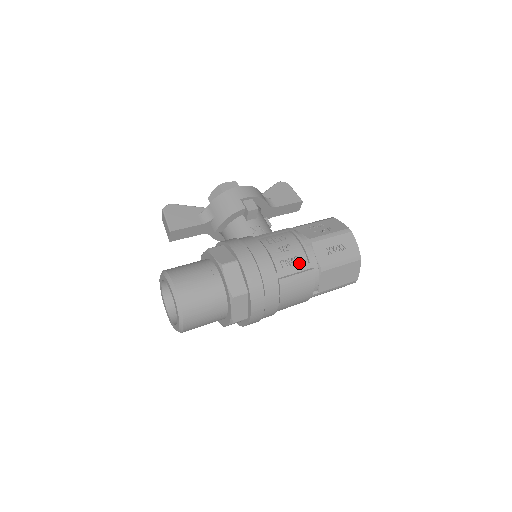
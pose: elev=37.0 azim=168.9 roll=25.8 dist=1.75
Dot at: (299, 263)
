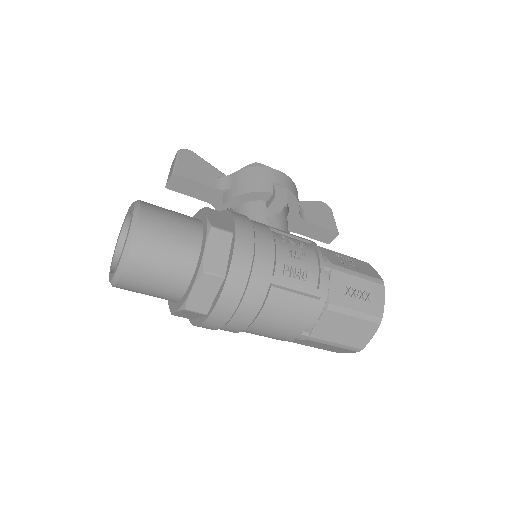
Dot at: (306, 282)
